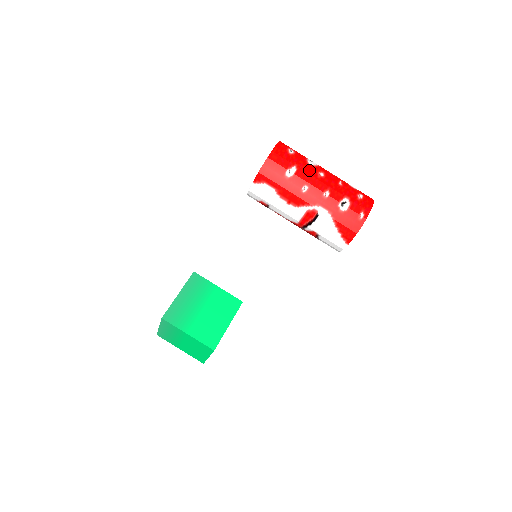
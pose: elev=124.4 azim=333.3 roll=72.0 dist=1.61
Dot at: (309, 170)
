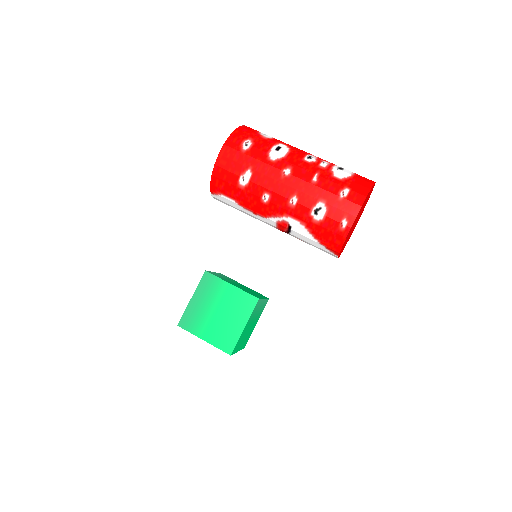
Dot at: (269, 170)
